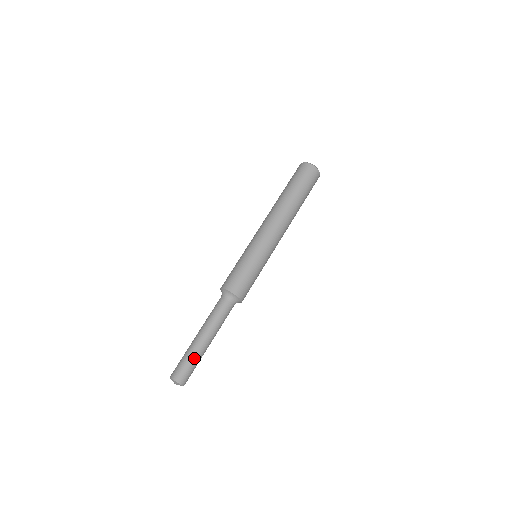
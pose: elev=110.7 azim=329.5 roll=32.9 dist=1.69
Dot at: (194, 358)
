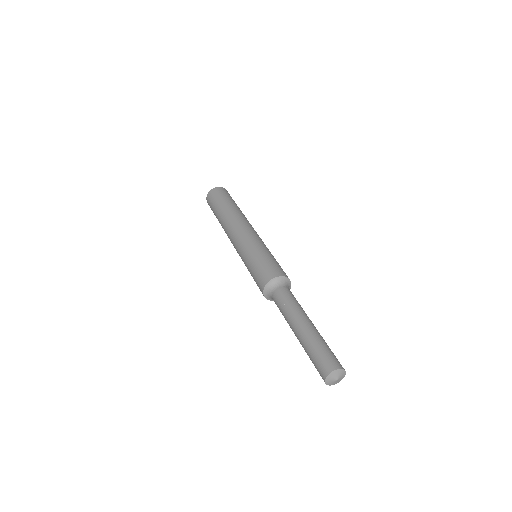
Dot at: (320, 341)
